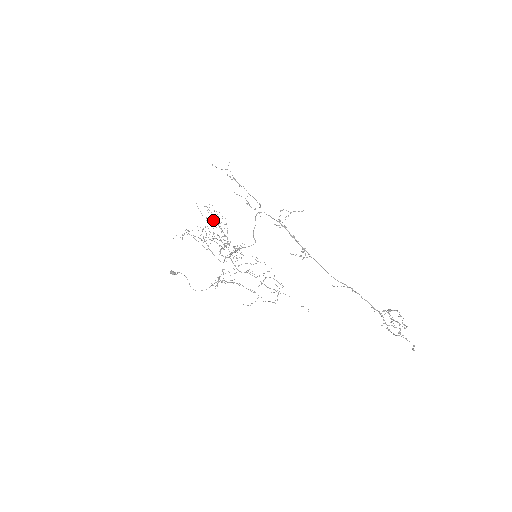
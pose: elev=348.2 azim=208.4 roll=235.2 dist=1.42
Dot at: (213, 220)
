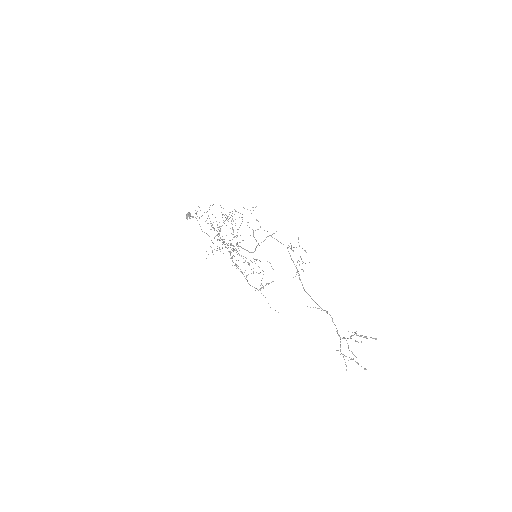
Dot at: occluded
